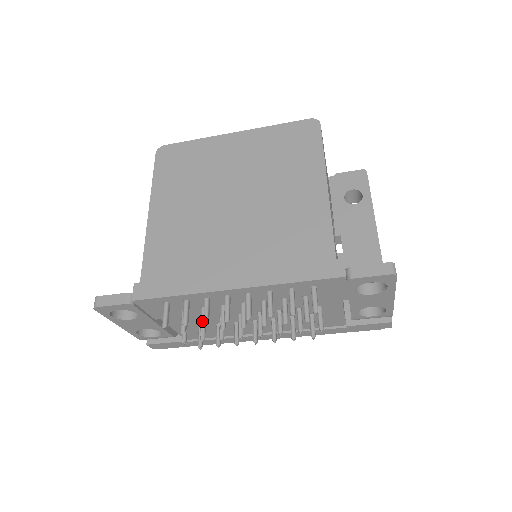
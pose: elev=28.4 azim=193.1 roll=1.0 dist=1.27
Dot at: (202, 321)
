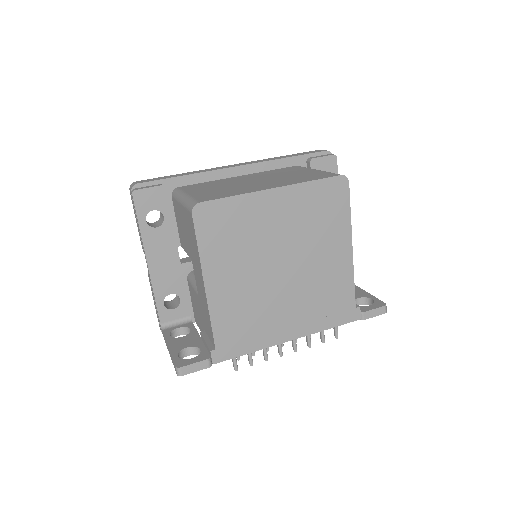
Dot at: occluded
